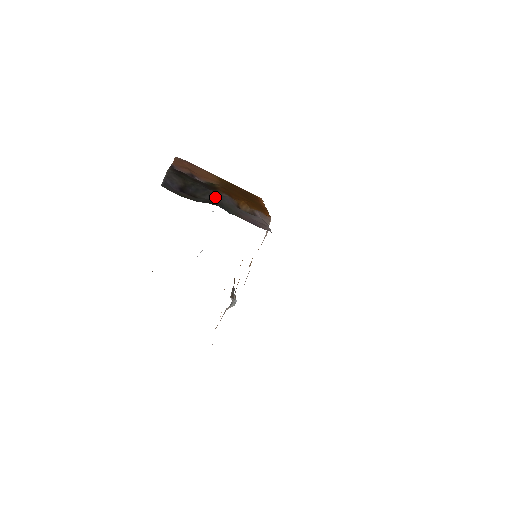
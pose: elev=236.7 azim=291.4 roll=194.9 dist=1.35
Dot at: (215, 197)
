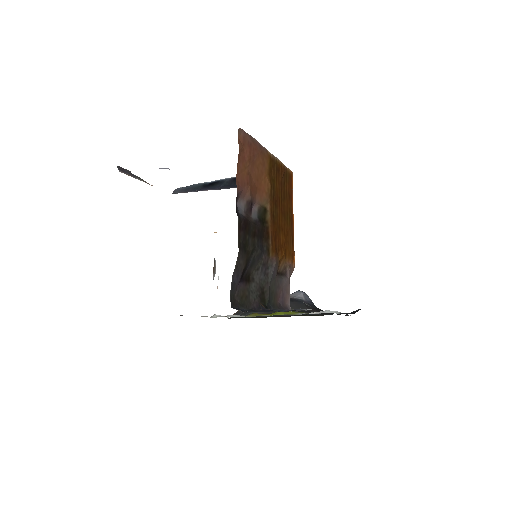
Dot at: (265, 271)
